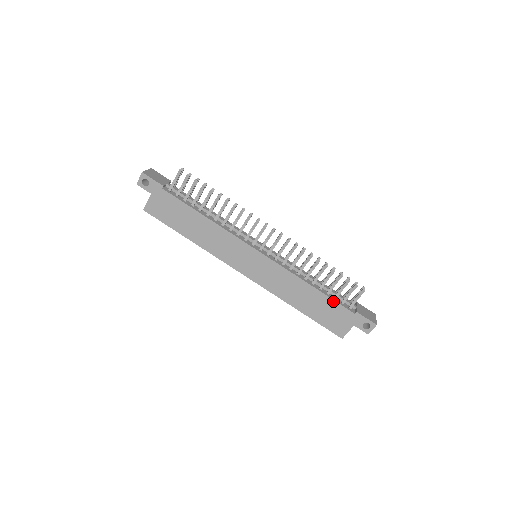
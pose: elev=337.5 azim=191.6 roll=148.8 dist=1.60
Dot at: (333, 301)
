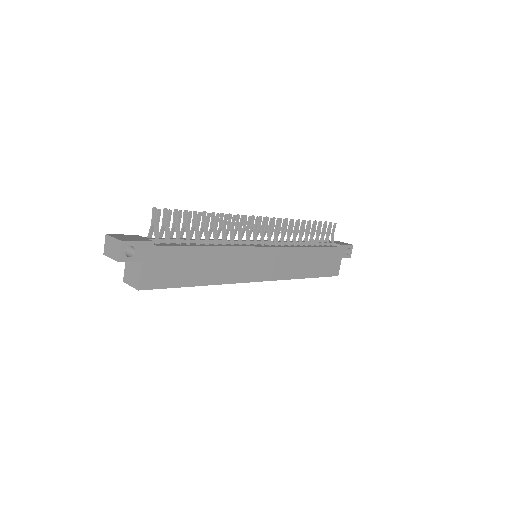
Dot at: (326, 249)
